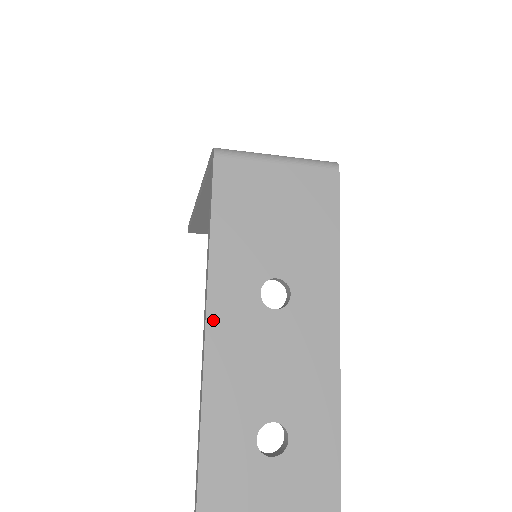
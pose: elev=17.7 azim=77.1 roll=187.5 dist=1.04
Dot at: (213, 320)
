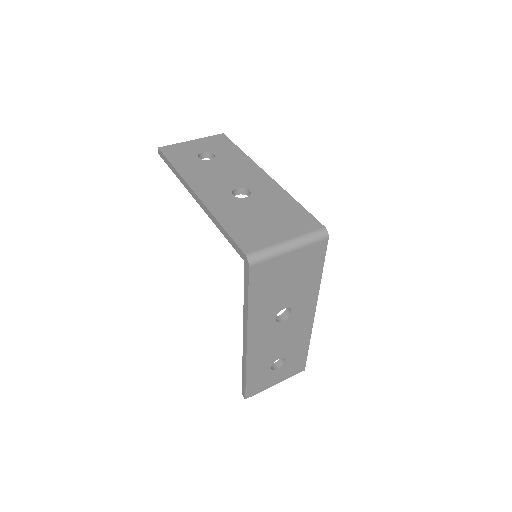
Dot at: (251, 340)
